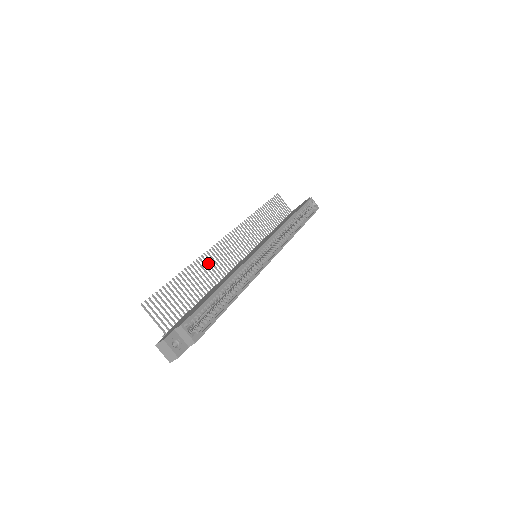
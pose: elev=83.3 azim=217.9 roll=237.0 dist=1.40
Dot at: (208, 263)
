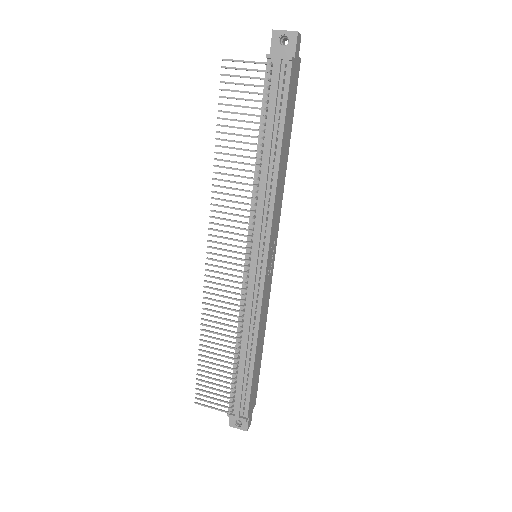
Dot at: (224, 193)
